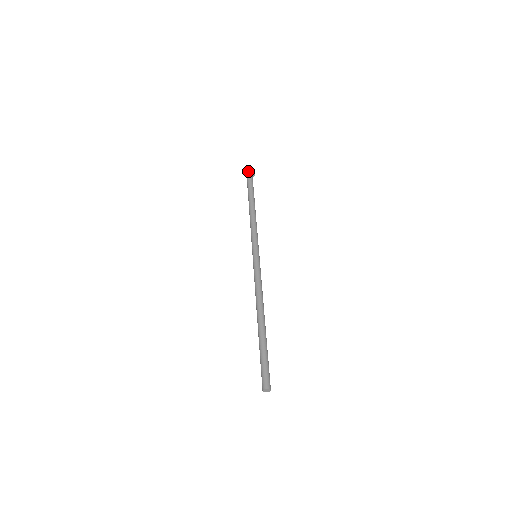
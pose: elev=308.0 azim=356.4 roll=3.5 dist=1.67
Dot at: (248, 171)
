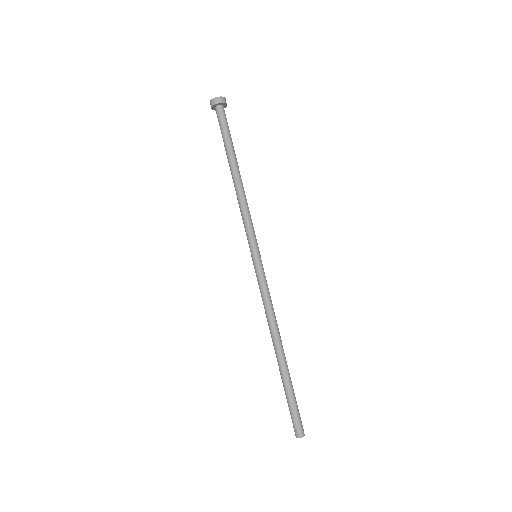
Dot at: (222, 103)
